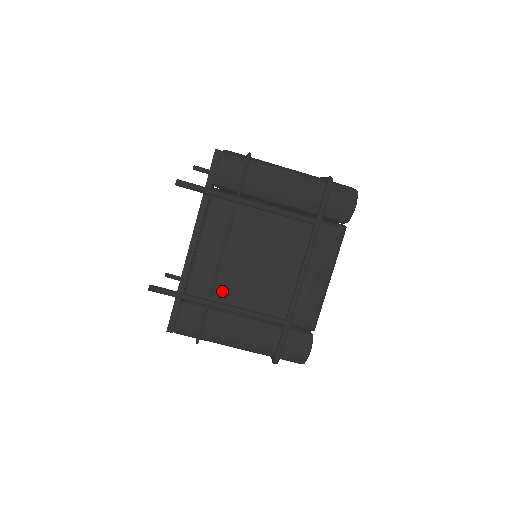
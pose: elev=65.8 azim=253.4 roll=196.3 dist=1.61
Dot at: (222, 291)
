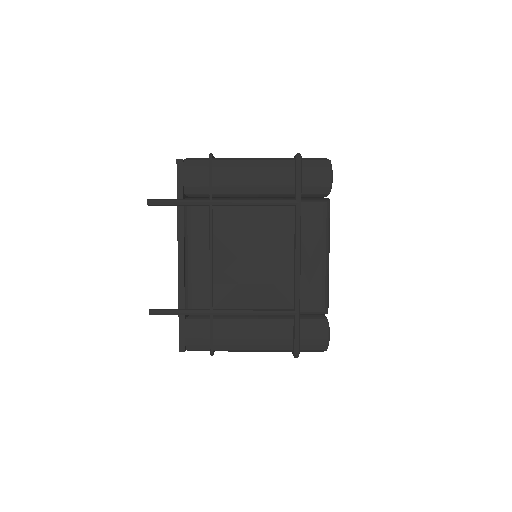
Dot at: (222, 297)
